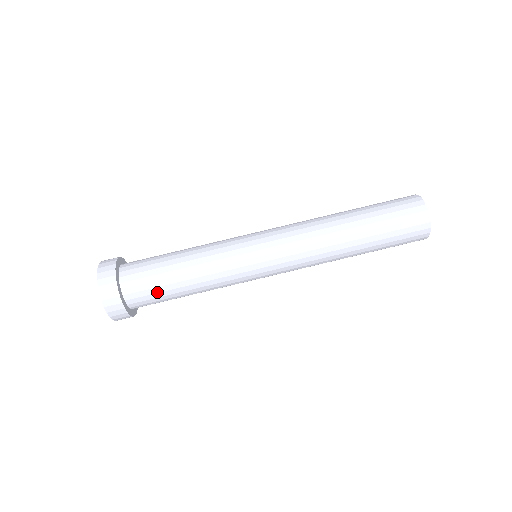
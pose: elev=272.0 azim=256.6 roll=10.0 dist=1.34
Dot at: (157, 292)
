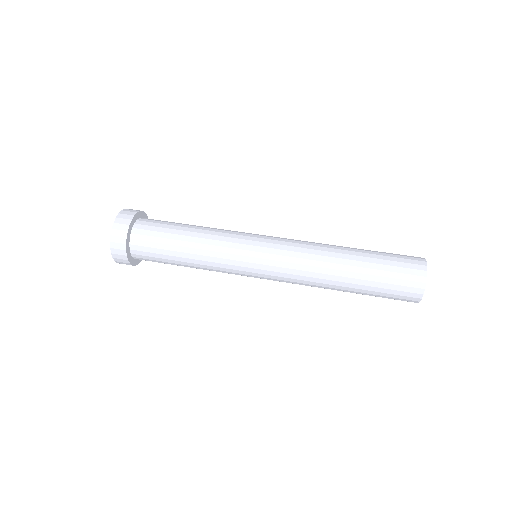
Dot at: (158, 253)
